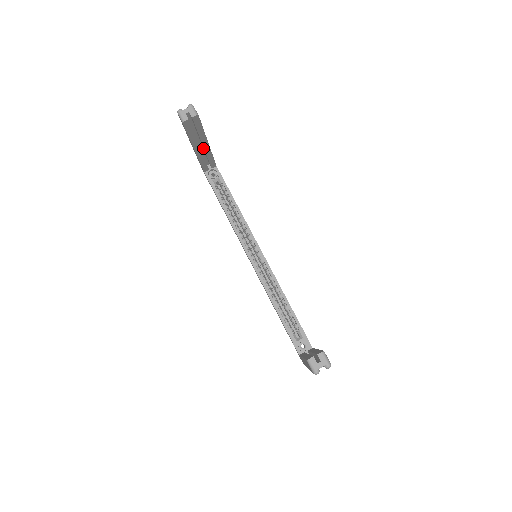
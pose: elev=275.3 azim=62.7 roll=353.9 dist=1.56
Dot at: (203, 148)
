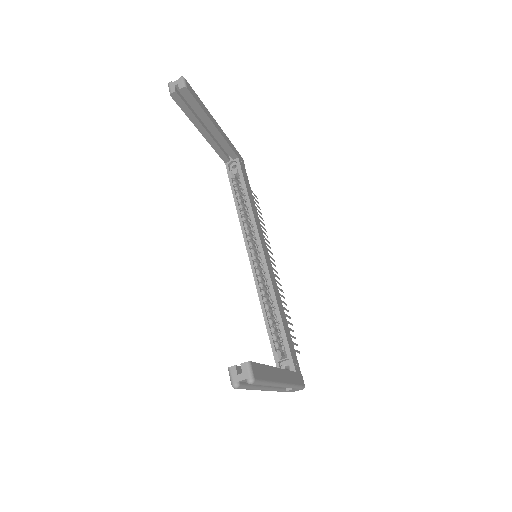
Dot at: occluded
